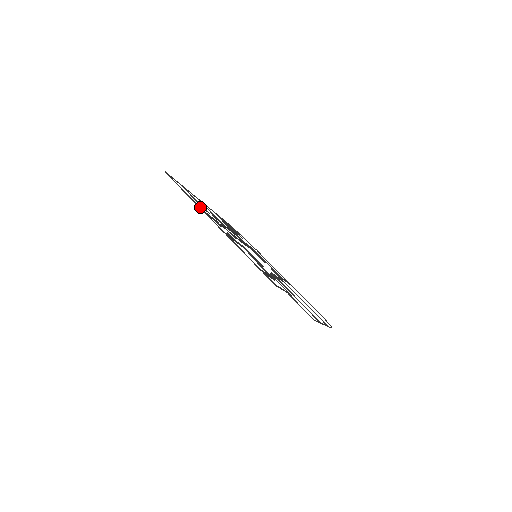
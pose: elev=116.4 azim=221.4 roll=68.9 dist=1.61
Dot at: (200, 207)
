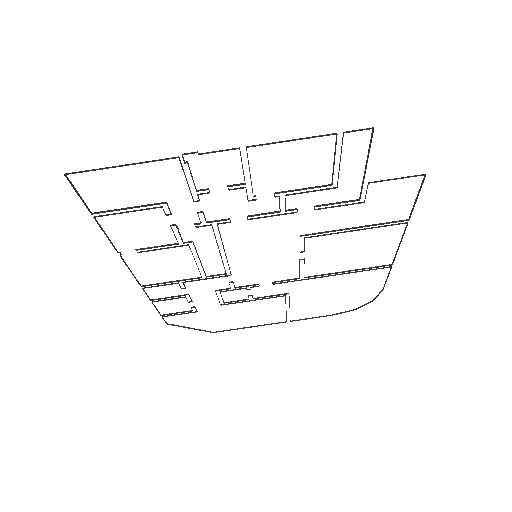
Dot at: (170, 158)
